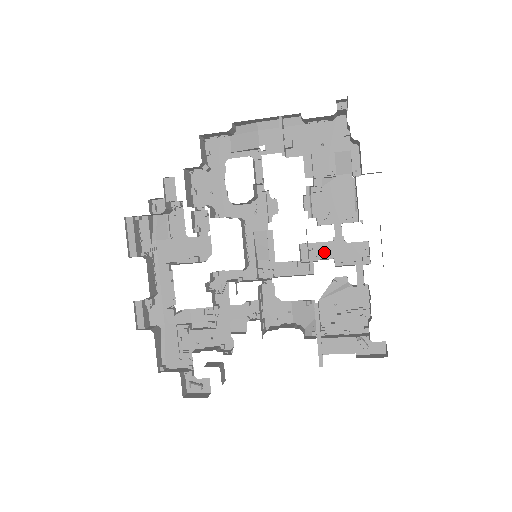
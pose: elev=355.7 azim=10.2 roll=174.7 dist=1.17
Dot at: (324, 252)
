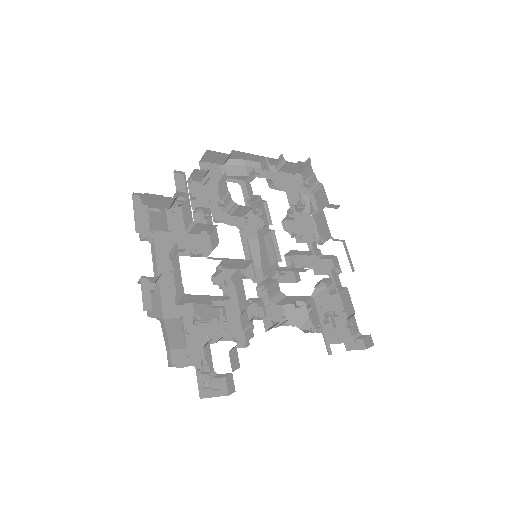
Dot at: (305, 263)
